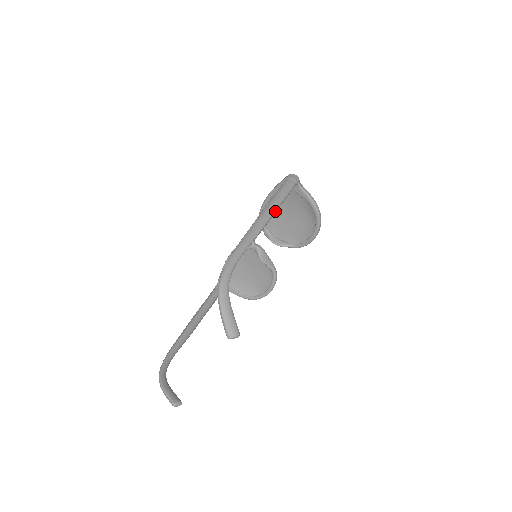
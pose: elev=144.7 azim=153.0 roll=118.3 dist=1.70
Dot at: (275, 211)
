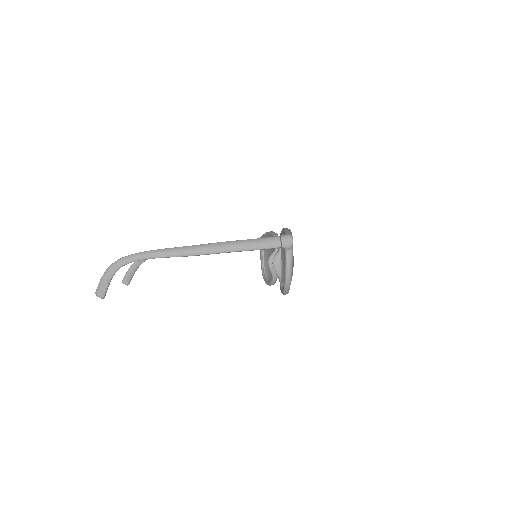
Dot at: (223, 252)
